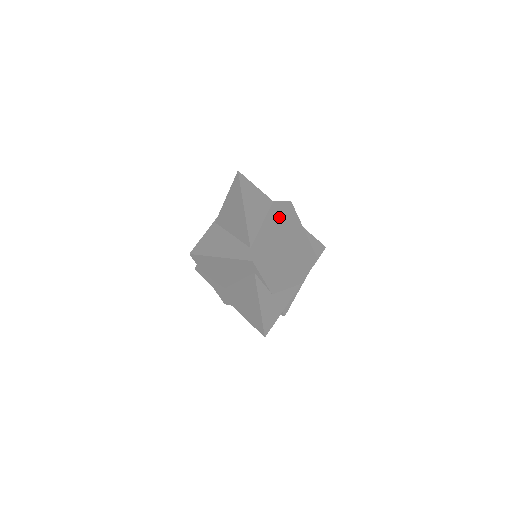
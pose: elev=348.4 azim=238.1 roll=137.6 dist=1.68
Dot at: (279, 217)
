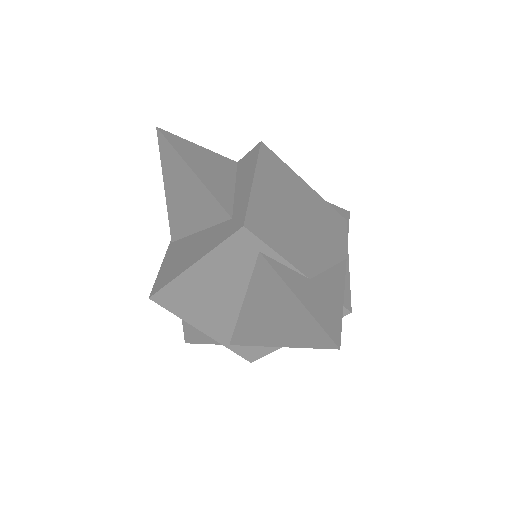
Dot at: (254, 163)
